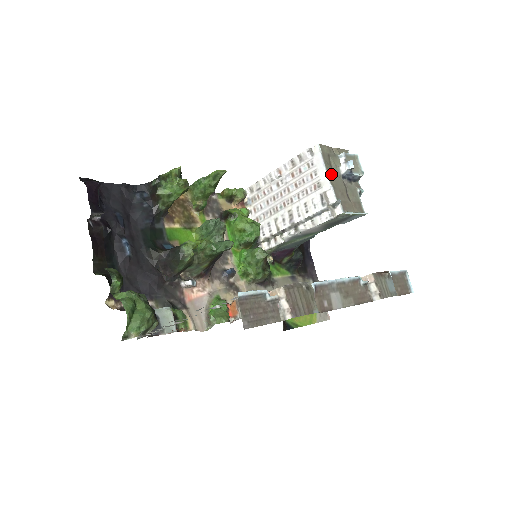
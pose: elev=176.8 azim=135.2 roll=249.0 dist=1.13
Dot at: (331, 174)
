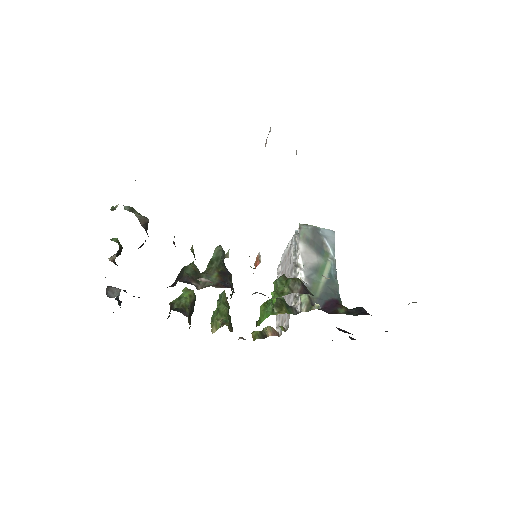
Dot at: occluded
